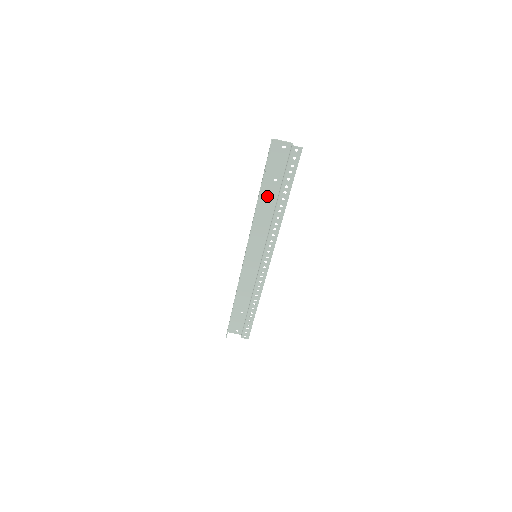
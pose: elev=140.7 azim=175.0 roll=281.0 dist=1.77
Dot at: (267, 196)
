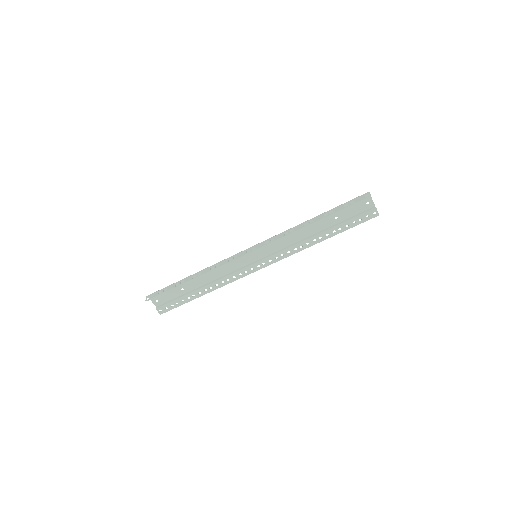
Dot at: (318, 223)
